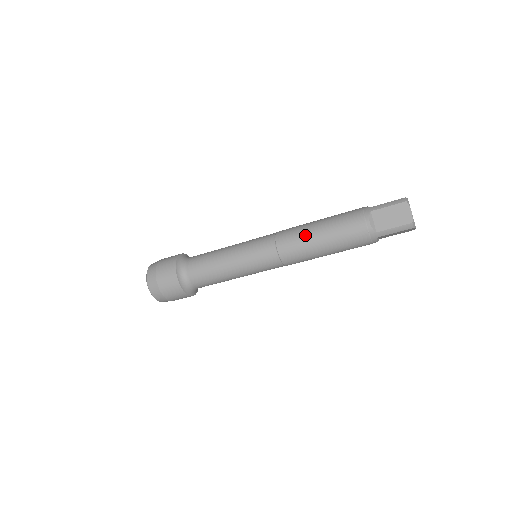
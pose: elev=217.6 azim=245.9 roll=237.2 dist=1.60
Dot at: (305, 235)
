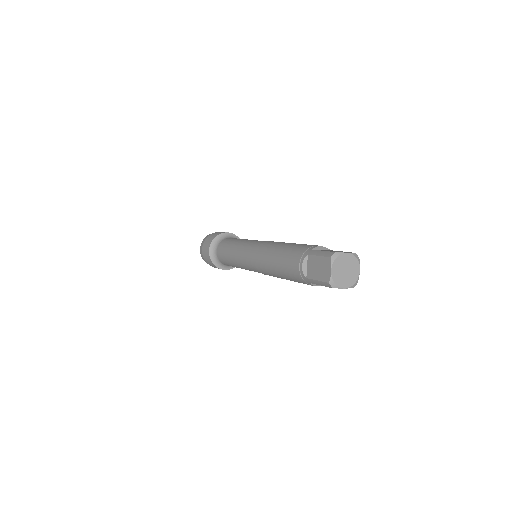
Dot at: occluded
